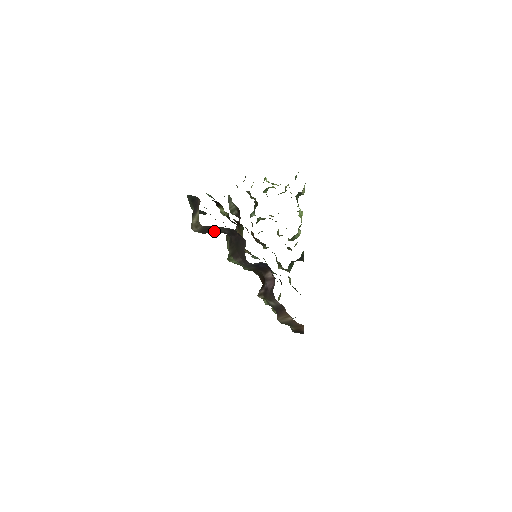
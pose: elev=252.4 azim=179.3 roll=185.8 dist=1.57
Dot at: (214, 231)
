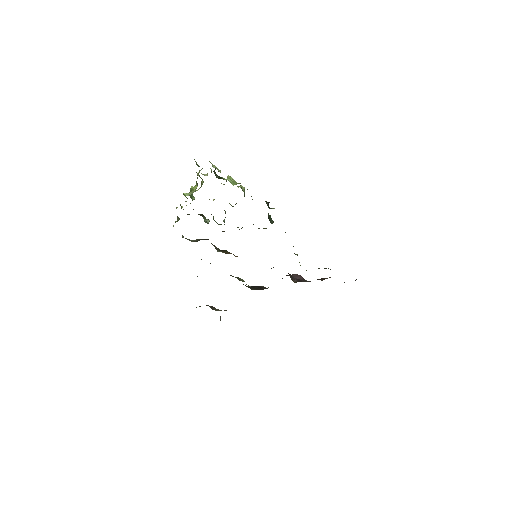
Dot at: occluded
